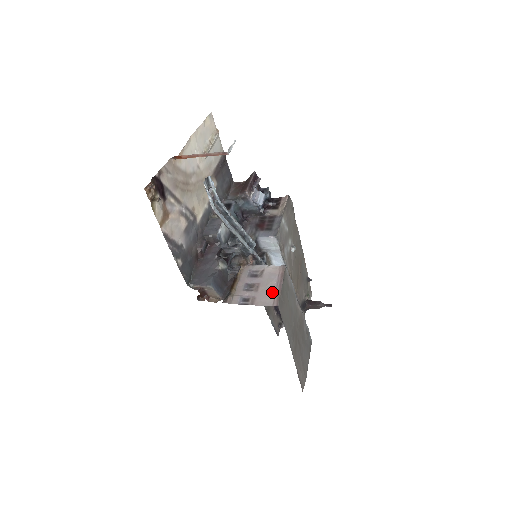
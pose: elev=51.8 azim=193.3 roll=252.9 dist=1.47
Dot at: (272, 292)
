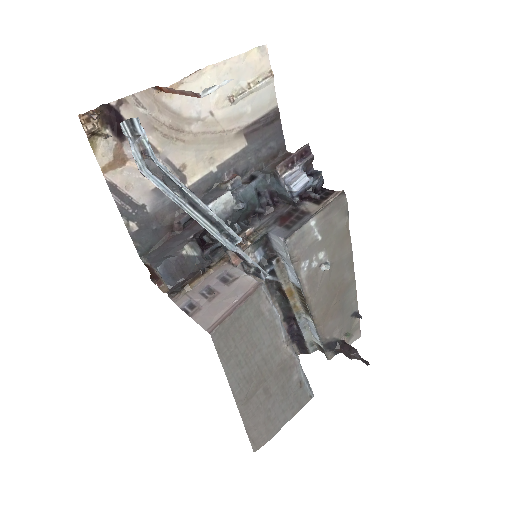
Dot at: (221, 312)
